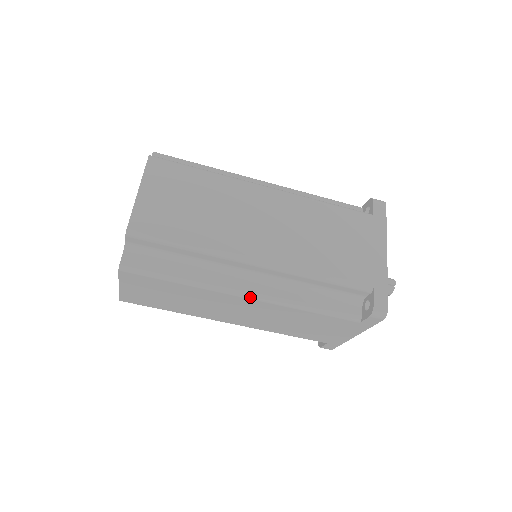
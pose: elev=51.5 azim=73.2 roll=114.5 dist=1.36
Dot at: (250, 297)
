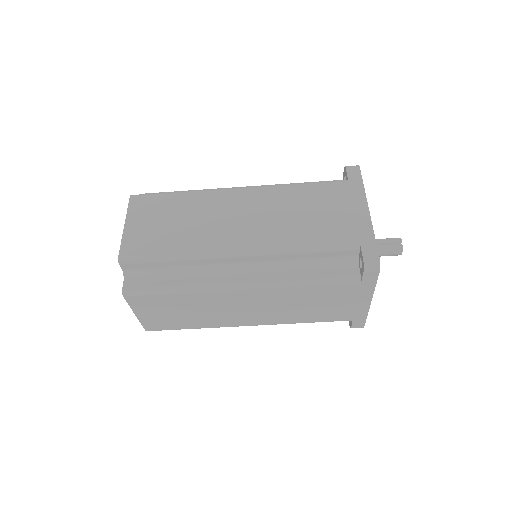
Dot at: (244, 288)
